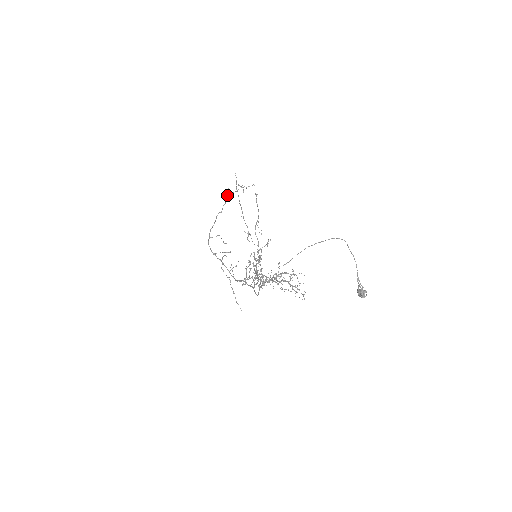
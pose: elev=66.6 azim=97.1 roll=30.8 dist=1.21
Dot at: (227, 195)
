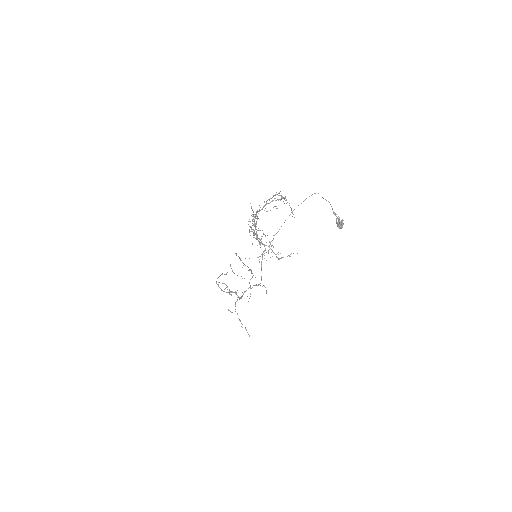
Dot at: occluded
